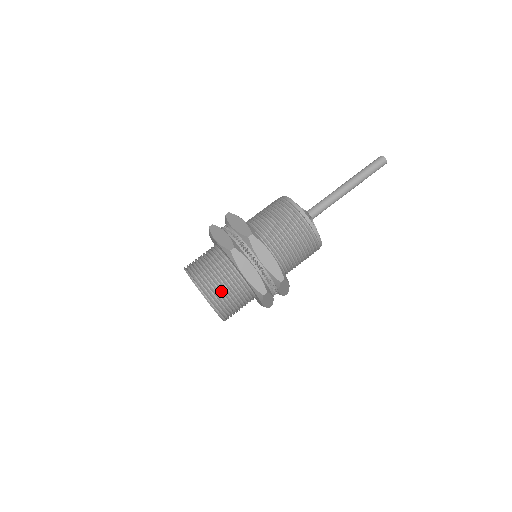
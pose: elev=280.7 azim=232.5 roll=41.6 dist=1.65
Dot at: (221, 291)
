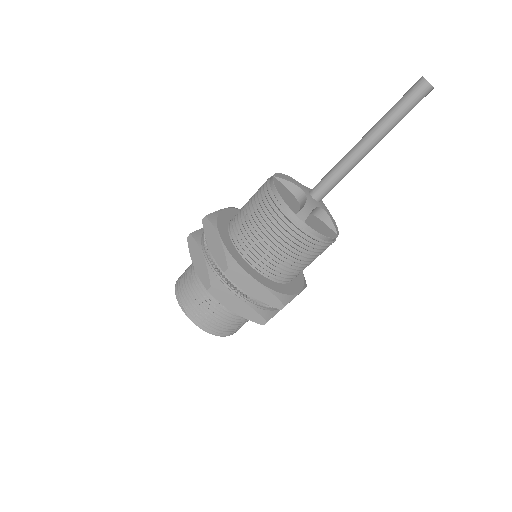
Dot at: (215, 320)
